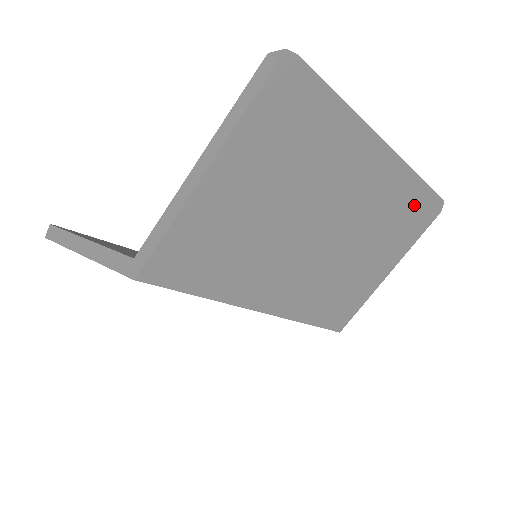
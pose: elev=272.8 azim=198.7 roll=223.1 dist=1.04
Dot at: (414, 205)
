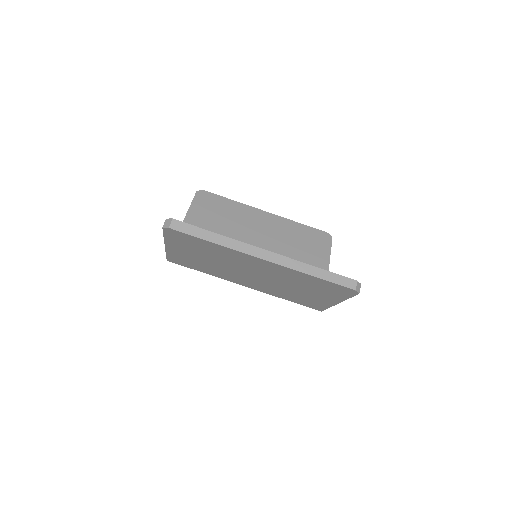
Dot at: (321, 284)
